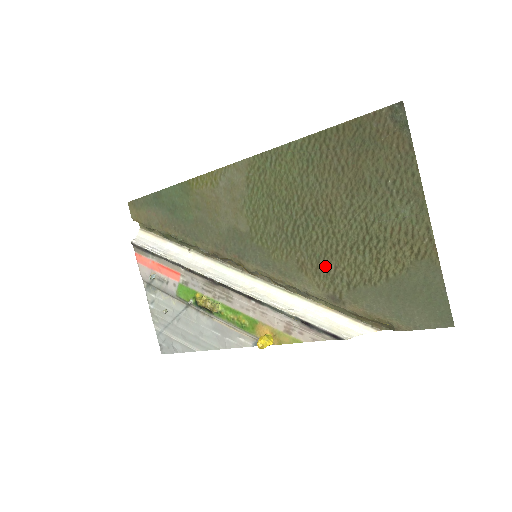
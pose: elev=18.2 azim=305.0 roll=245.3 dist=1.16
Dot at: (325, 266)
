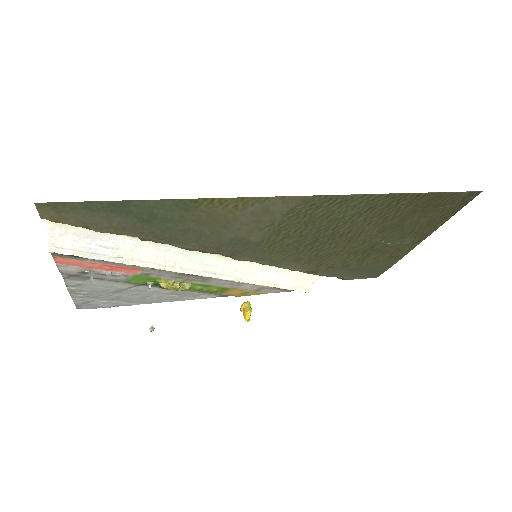
Dot at: (320, 260)
